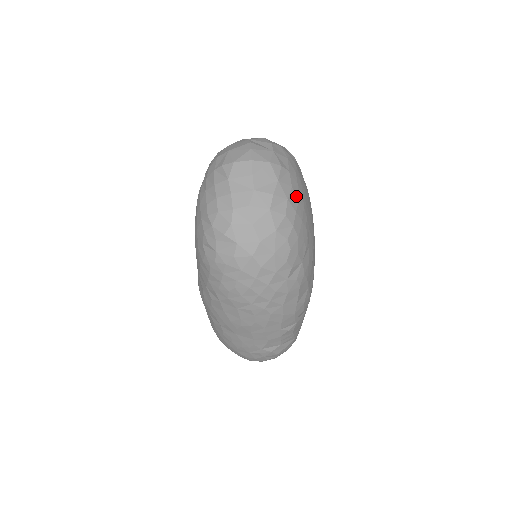
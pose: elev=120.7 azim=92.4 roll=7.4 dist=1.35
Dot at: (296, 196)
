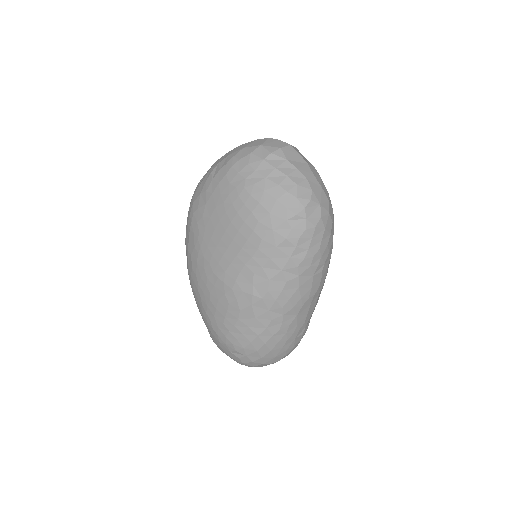
Dot at: occluded
